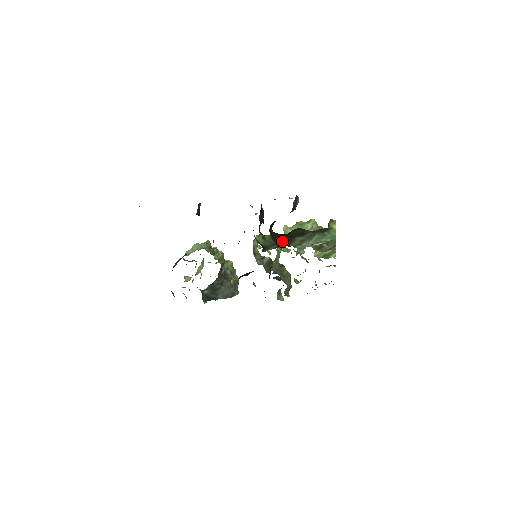
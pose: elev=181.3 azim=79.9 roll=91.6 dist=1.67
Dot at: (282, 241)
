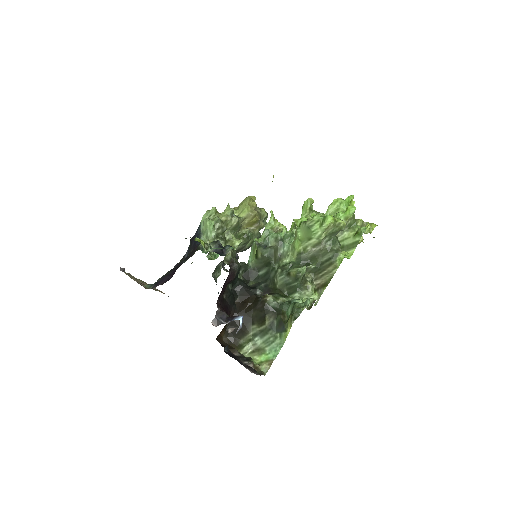
Dot at: occluded
